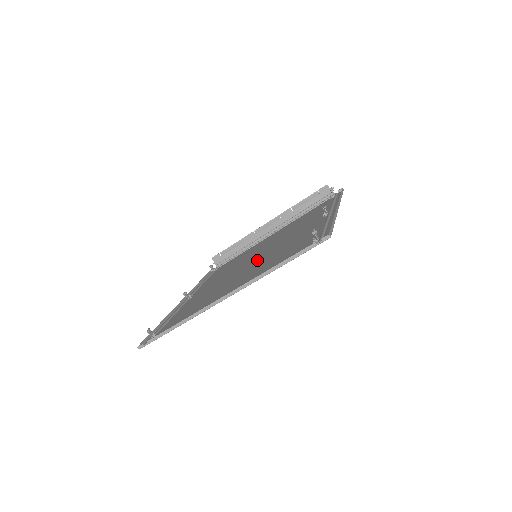
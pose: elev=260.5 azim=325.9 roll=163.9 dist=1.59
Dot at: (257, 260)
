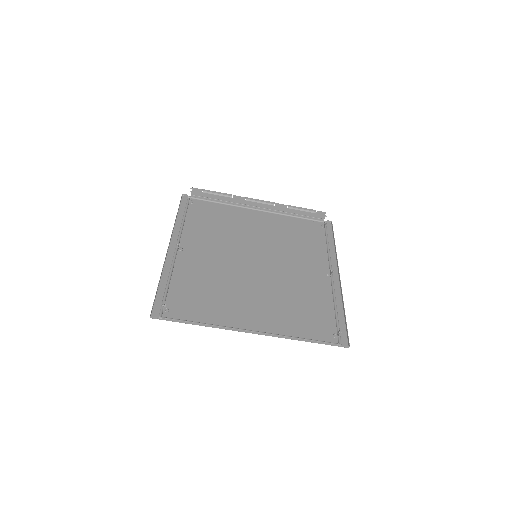
Dot at: (263, 274)
